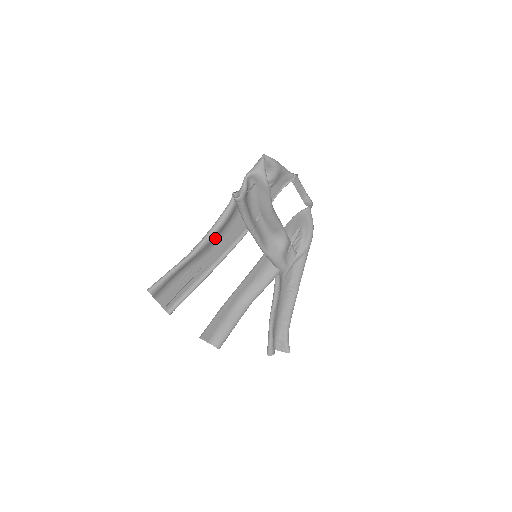
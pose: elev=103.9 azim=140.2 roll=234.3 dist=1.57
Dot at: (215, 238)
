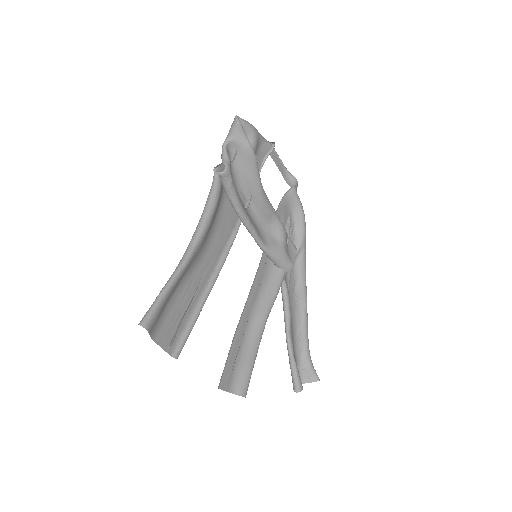
Dot at: (207, 234)
